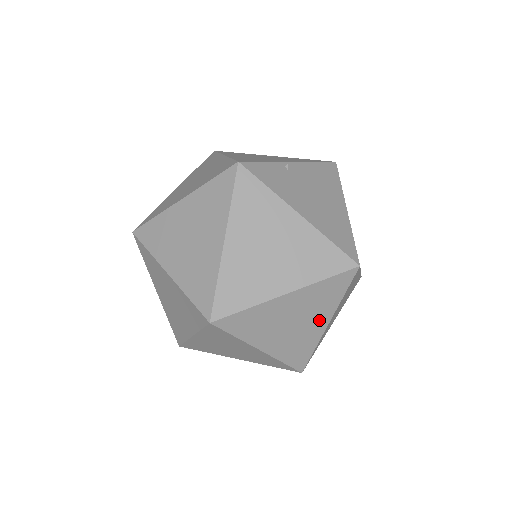
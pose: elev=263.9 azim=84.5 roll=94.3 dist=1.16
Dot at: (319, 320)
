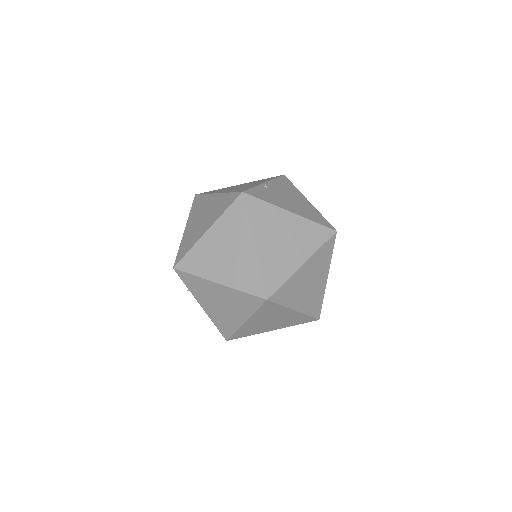
Dot at: (322, 277)
